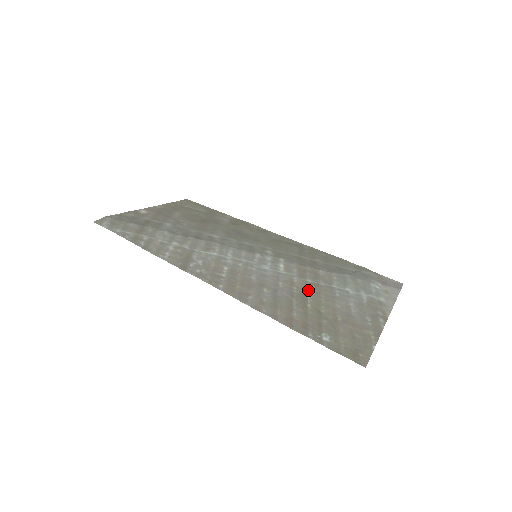
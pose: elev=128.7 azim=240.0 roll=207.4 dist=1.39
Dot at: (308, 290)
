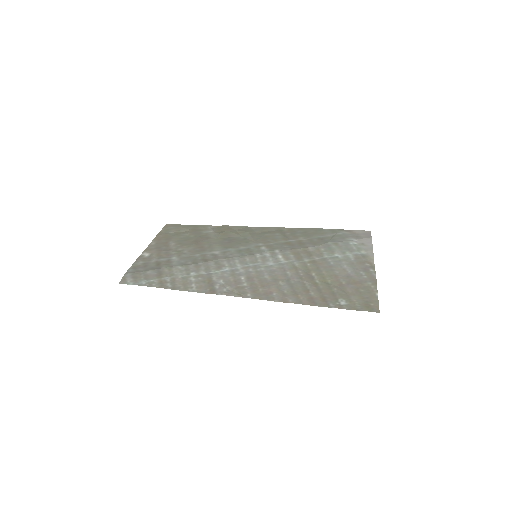
Dot at: (310, 269)
